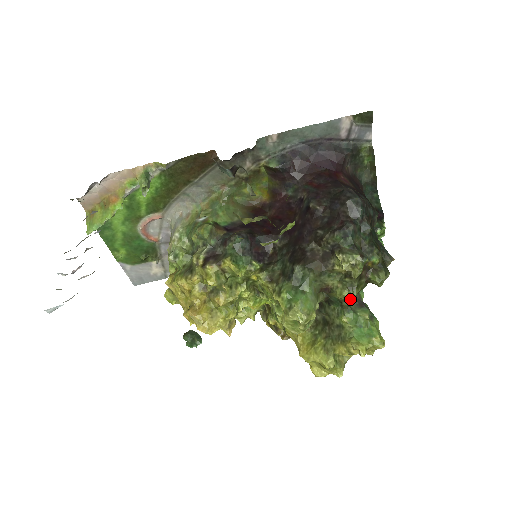
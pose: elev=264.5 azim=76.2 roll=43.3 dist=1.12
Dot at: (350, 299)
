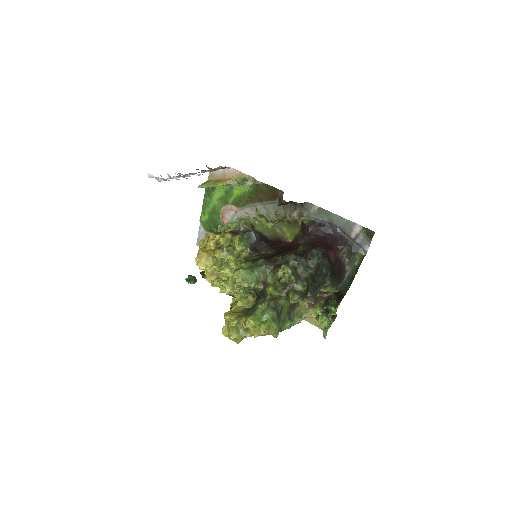
Dot at: (273, 301)
